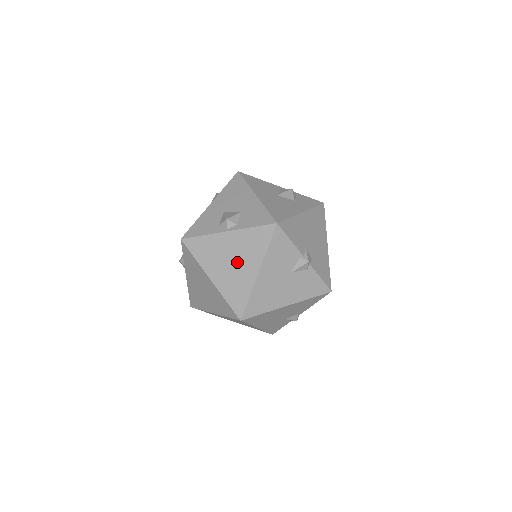
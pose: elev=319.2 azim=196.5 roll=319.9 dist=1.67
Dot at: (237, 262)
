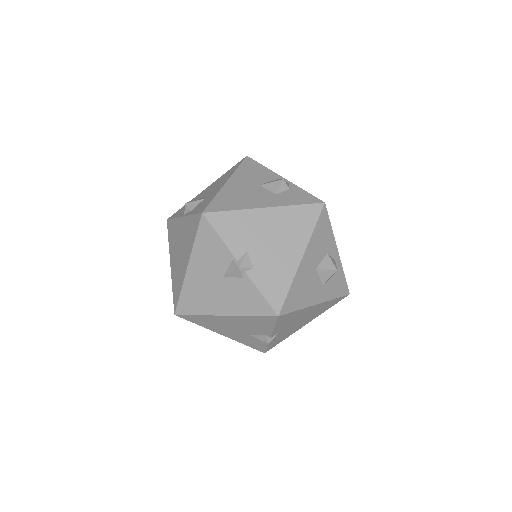
Dot at: (181, 251)
